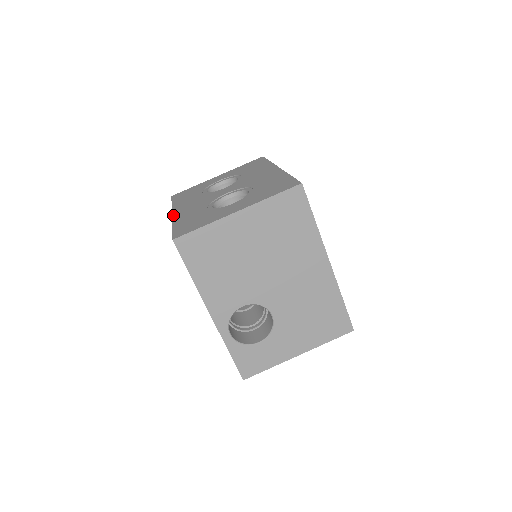
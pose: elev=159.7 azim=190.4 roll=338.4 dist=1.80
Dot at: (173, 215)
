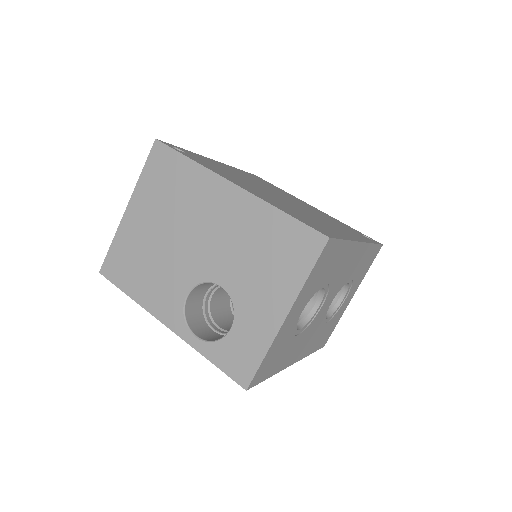
Dot at: occluded
